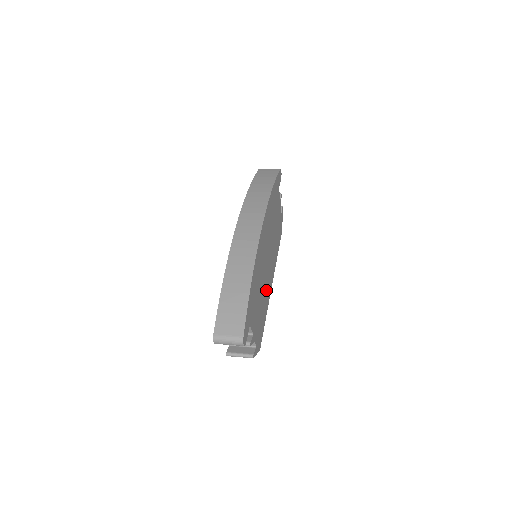
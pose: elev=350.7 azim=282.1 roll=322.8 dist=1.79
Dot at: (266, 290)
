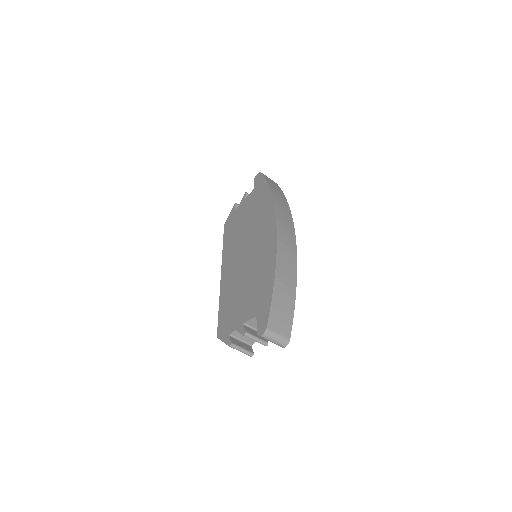
Dot at: occluded
